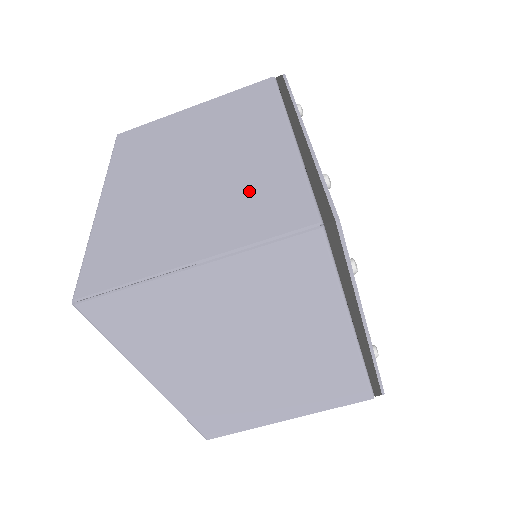
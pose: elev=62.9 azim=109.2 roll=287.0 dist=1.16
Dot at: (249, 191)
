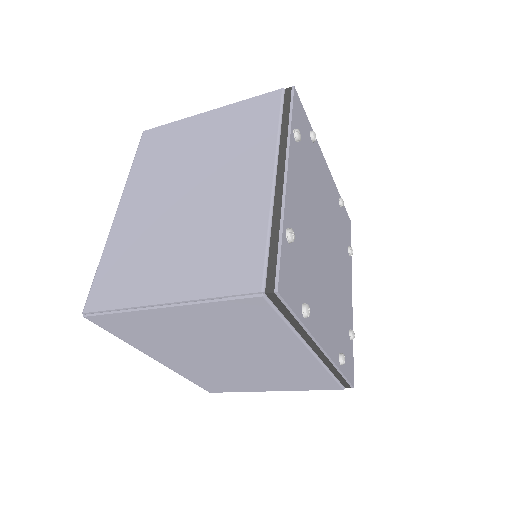
Dot at: (222, 238)
